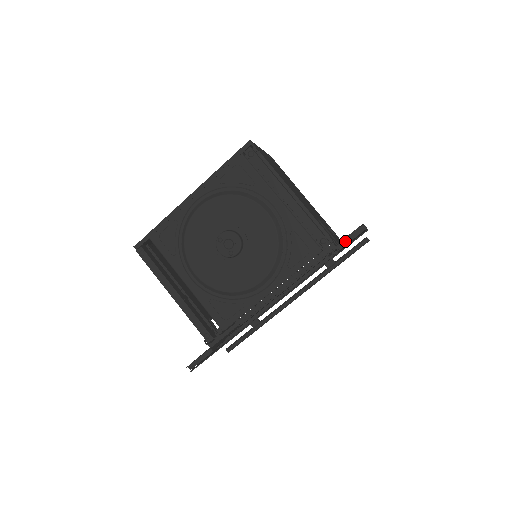
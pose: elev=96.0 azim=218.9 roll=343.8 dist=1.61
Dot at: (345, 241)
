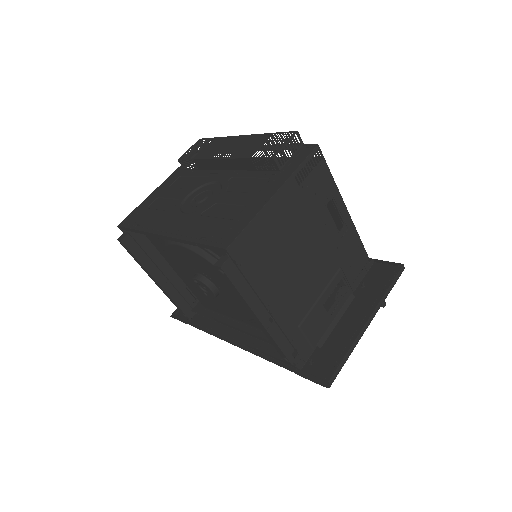
Dot at: (307, 373)
